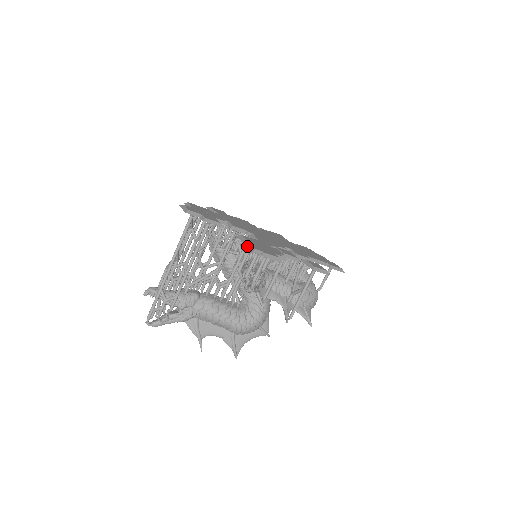
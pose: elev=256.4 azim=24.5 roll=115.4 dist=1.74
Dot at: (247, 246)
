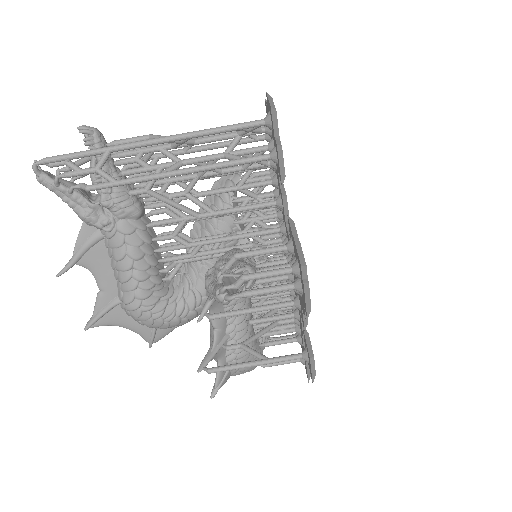
Dot at: (297, 247)
